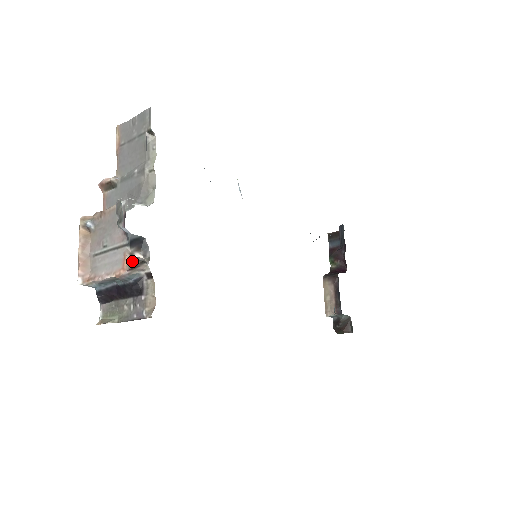
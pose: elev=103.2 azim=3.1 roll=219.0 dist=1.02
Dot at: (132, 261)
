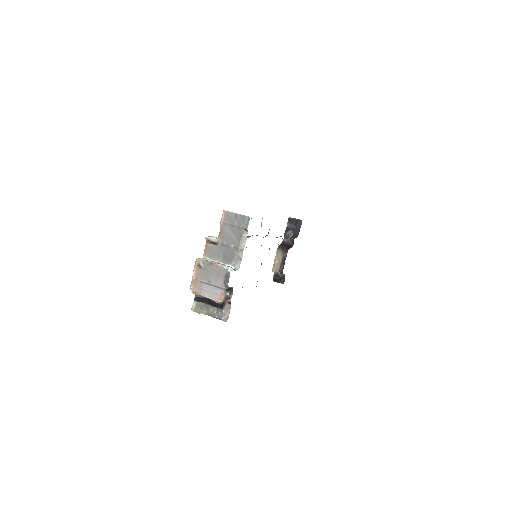
Dot at: (226, 298)
